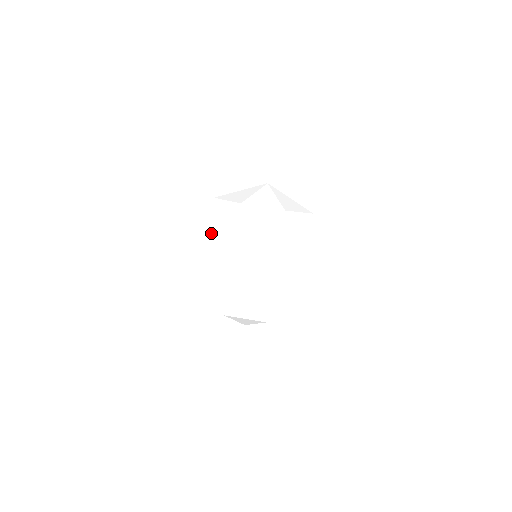
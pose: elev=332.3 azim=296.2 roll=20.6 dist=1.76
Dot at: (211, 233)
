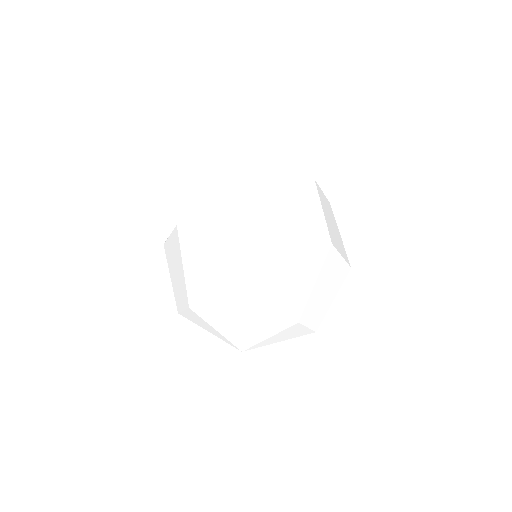
Dot at: (223, 199)
